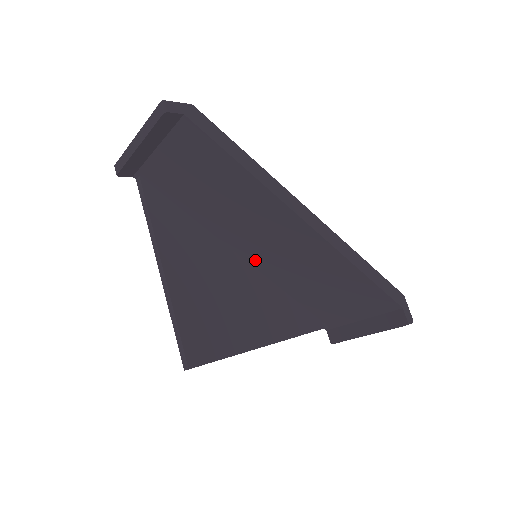
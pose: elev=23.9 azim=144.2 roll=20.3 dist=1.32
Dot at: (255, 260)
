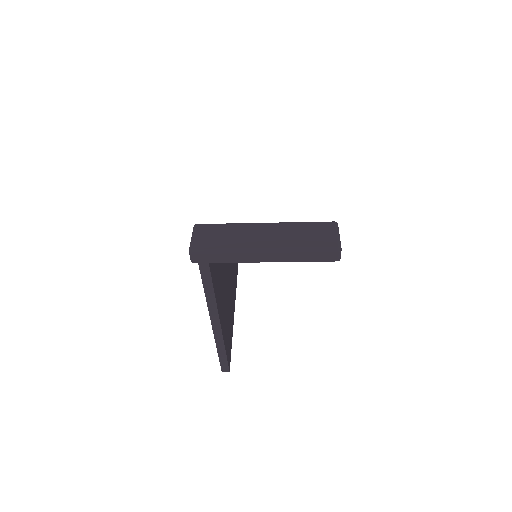
Dot at: occluded
